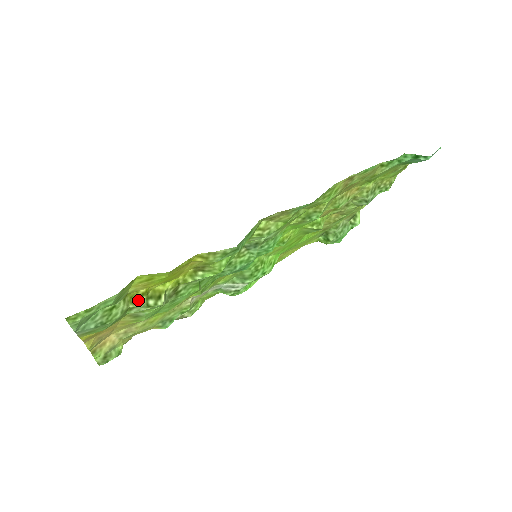
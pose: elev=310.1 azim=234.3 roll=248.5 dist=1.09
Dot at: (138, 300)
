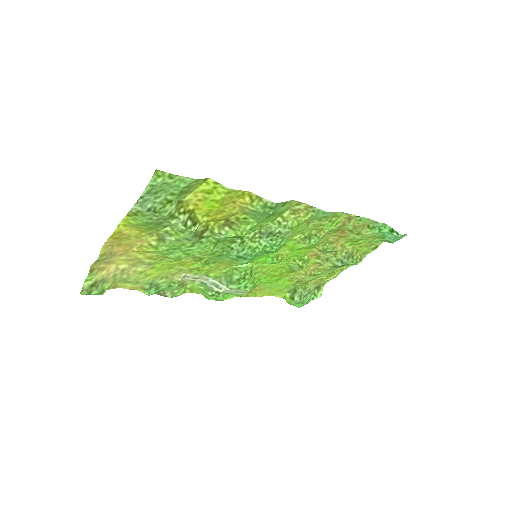
Dot at: (183, 214)
